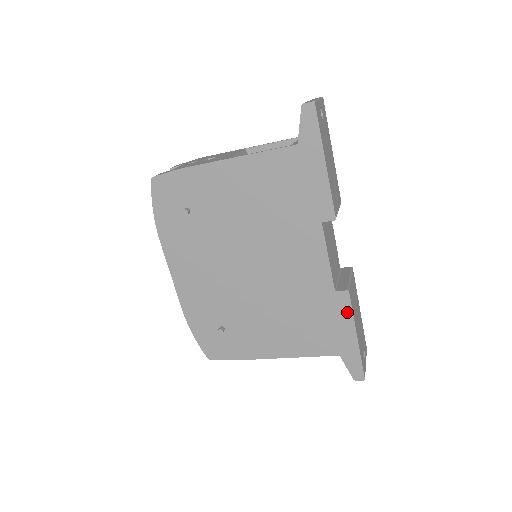
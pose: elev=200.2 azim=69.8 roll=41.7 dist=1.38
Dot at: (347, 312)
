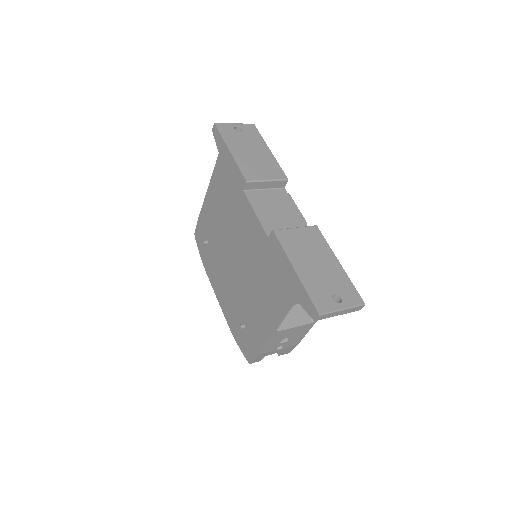
Dot at: (280, 250)
